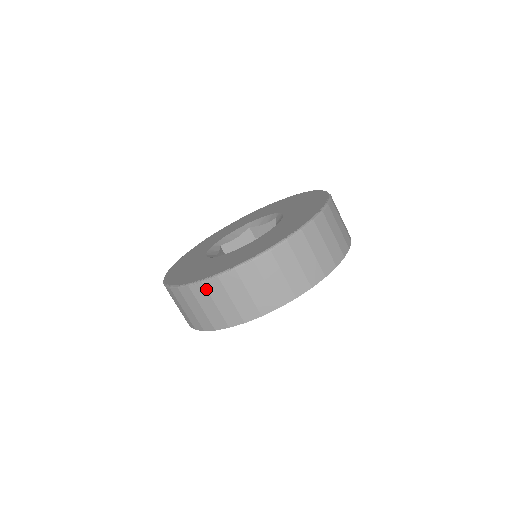
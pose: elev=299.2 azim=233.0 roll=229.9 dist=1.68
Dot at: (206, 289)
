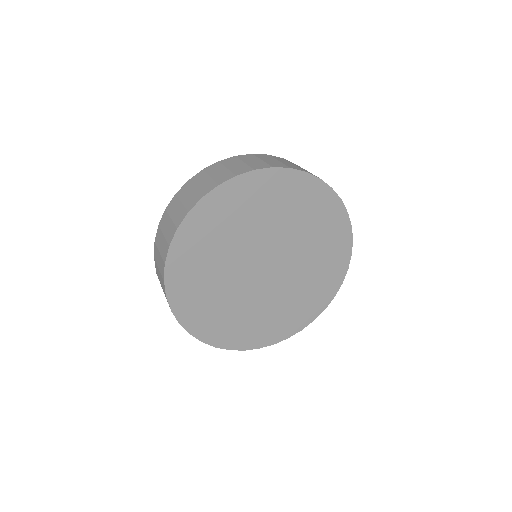
Dot at: (177, 196)
